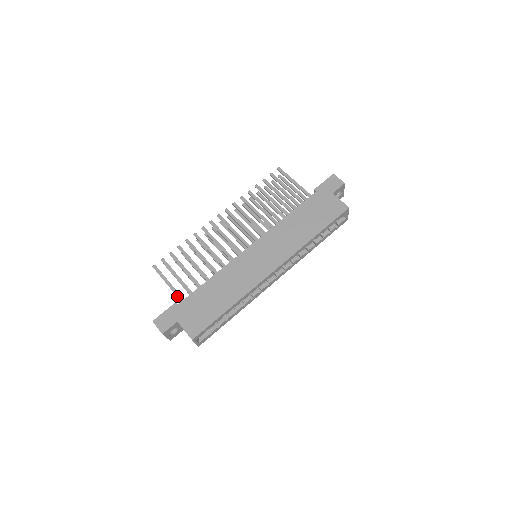
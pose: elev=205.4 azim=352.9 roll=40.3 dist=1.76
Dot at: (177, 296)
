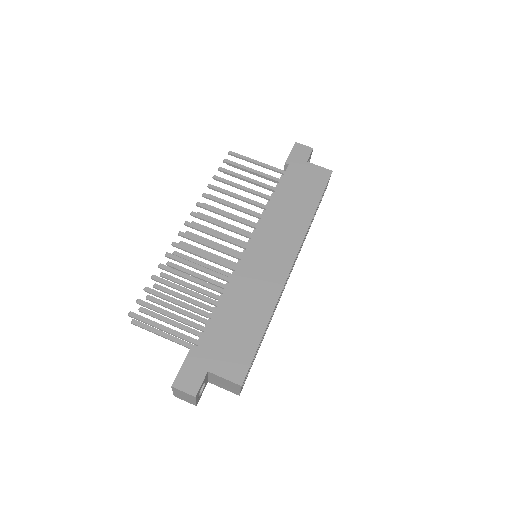
Dot at: (186, 340)
